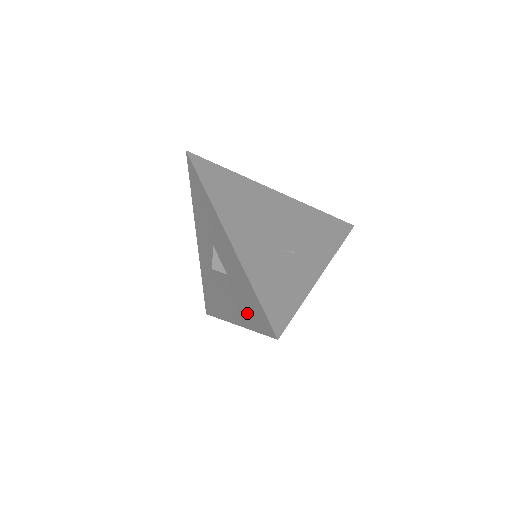
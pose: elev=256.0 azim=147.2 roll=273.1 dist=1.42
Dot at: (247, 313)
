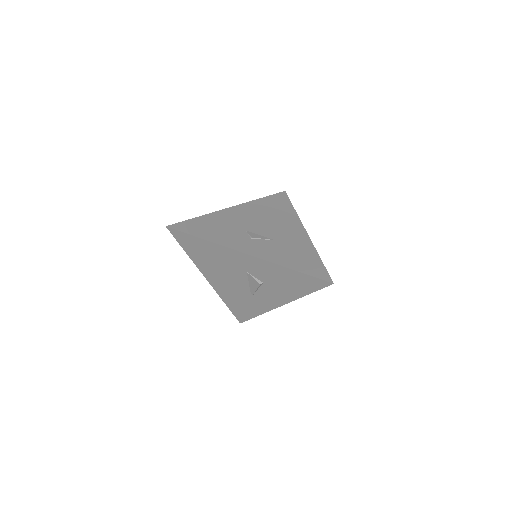
Dot at: occluded
